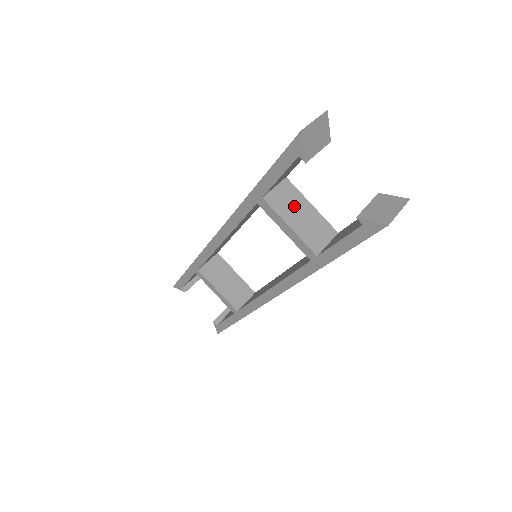
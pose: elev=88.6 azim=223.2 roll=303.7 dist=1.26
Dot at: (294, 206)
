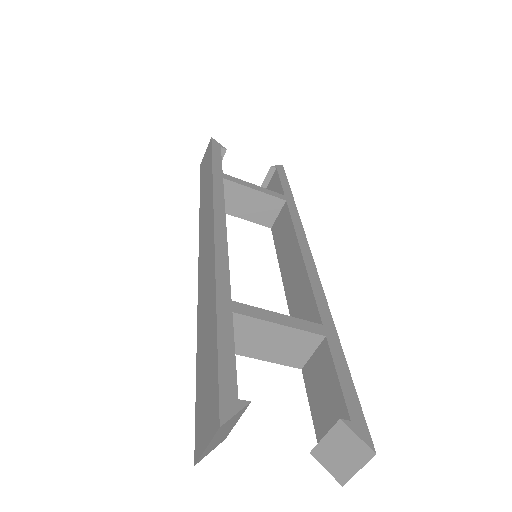
Dot at: (256, 338)
